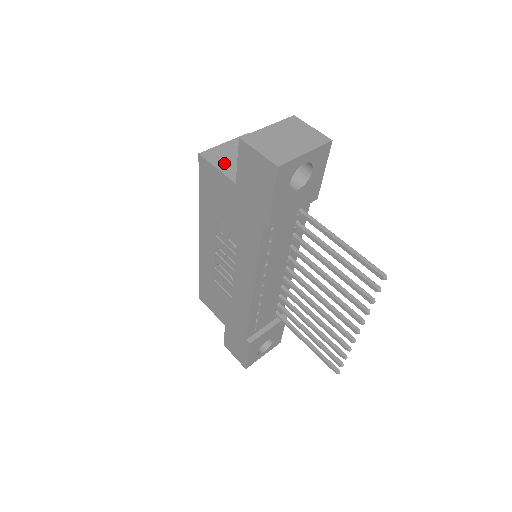
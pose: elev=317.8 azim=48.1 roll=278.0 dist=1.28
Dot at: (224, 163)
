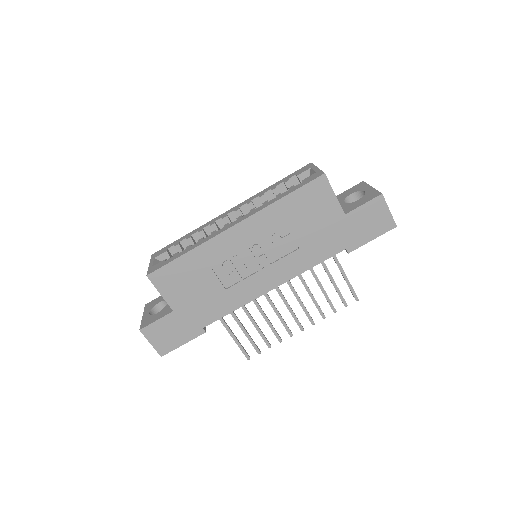
Dot at: occluded
